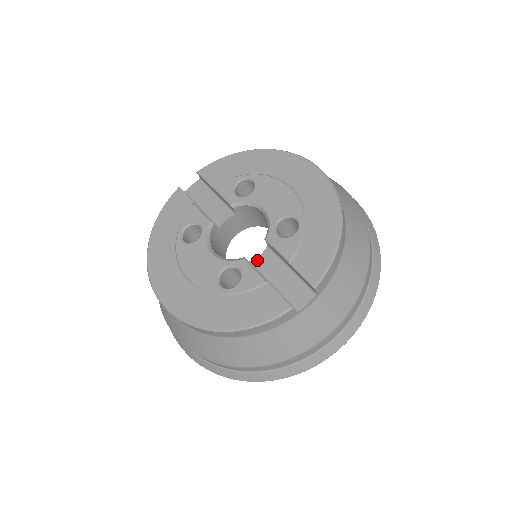
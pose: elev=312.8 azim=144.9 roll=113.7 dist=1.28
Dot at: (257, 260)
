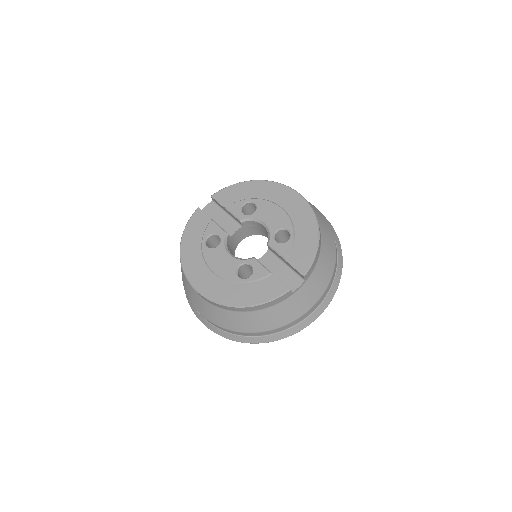
Dot at: (262, 259)
